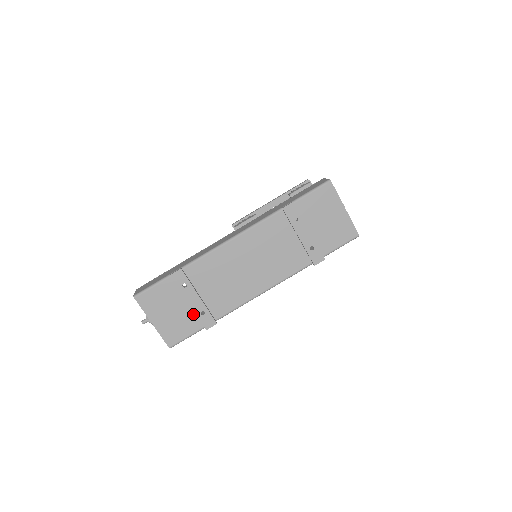
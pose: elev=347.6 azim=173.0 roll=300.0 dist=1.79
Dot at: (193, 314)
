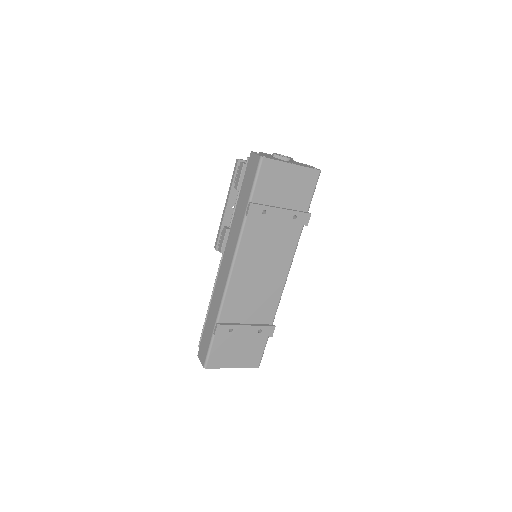
Dot at: (253, 337)
